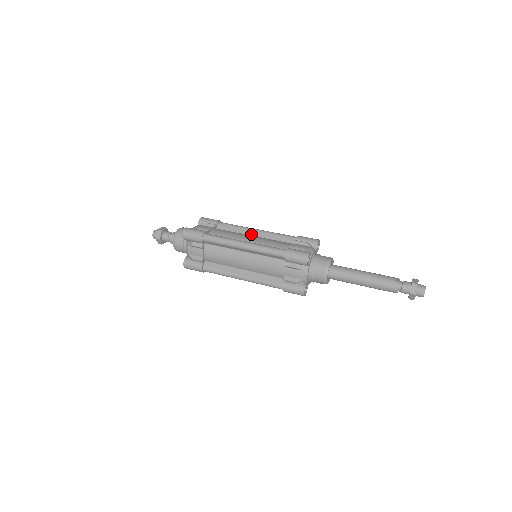
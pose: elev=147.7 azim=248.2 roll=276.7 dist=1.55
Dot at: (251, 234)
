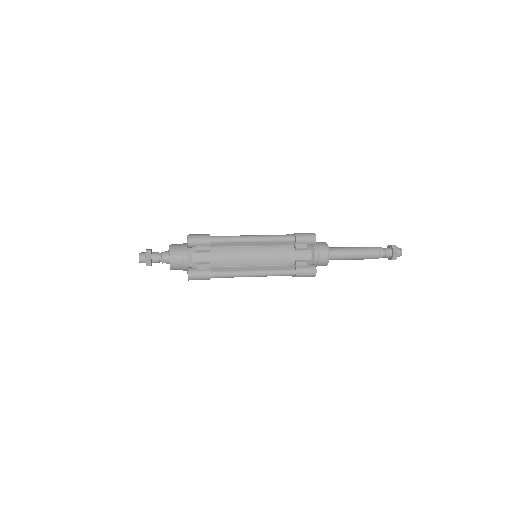
Dot at: occluded
